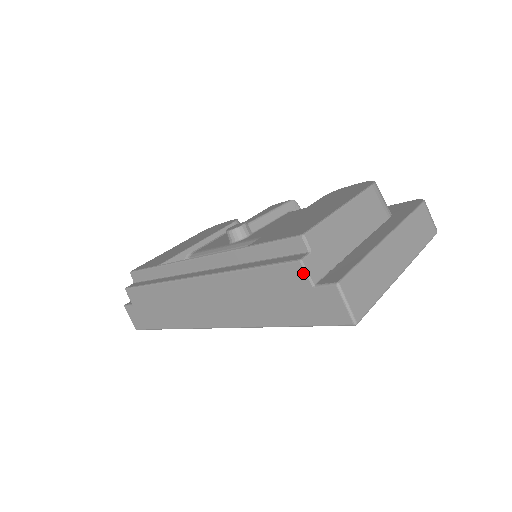
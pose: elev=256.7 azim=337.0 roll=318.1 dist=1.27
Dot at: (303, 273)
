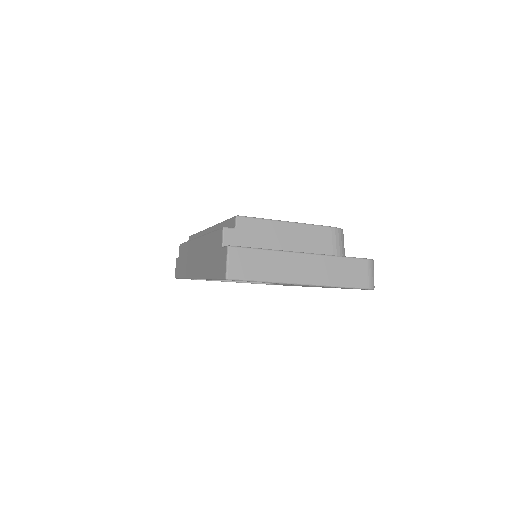
Dot at: (222, 236)
